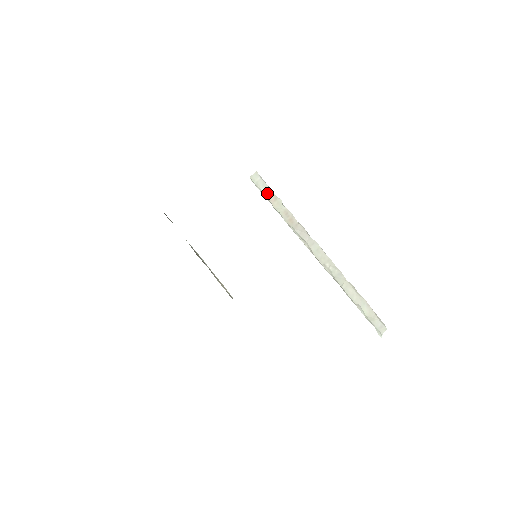
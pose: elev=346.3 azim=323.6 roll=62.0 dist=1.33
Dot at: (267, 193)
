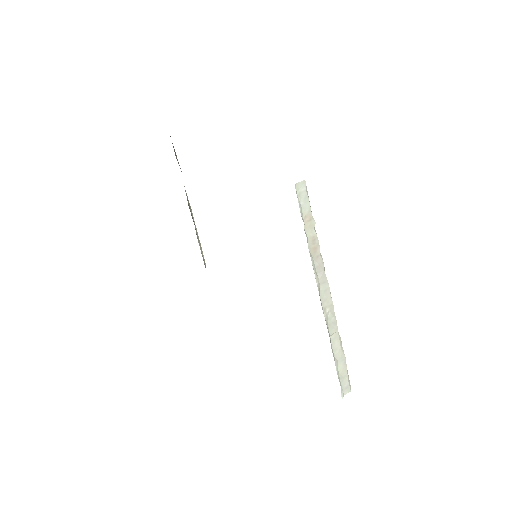
Dot at: (305, 209)
